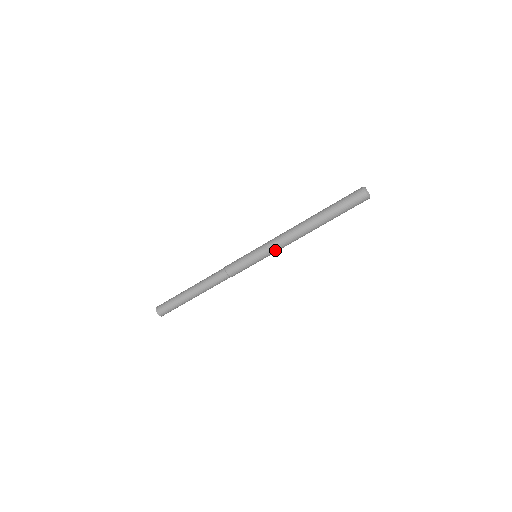
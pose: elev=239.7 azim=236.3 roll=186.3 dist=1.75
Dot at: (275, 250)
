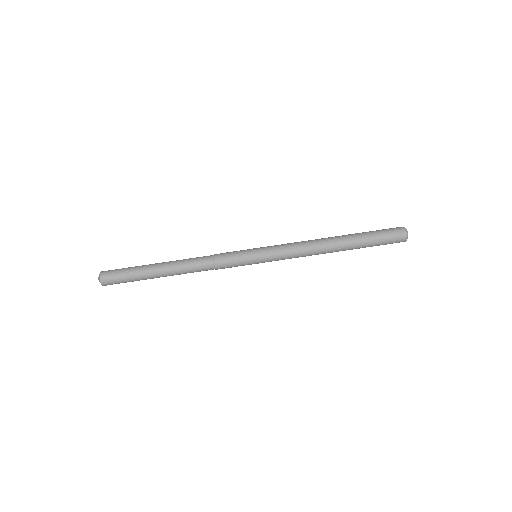
Dot at: (281, 248)
